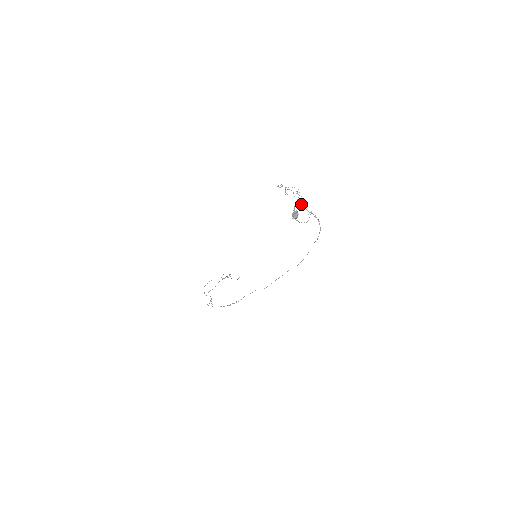
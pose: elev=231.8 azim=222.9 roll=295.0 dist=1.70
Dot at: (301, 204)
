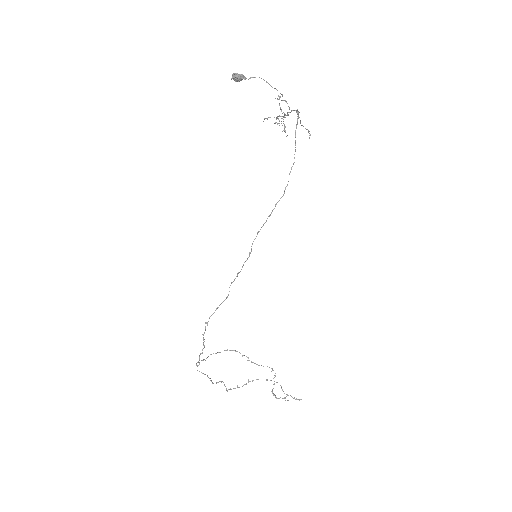
Dot at: occluded
